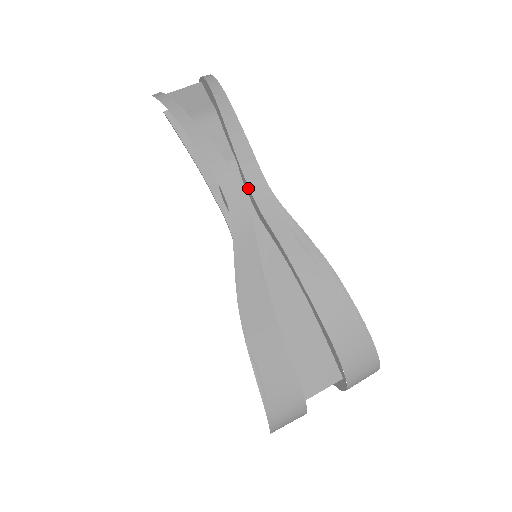
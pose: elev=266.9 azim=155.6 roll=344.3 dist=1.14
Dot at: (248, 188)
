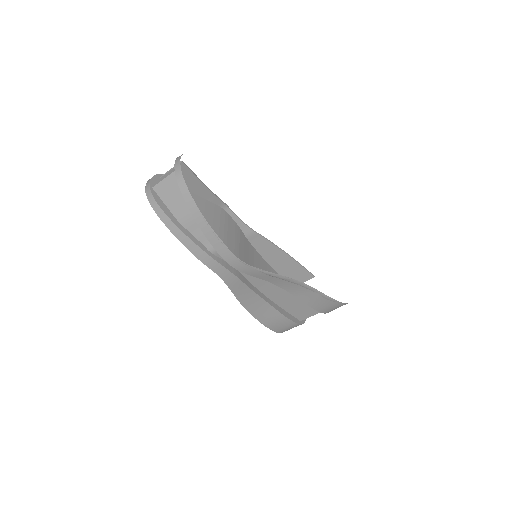
Dot at: (229, 263)
